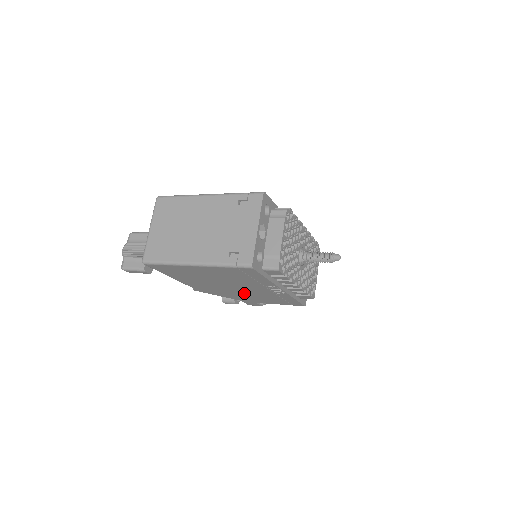
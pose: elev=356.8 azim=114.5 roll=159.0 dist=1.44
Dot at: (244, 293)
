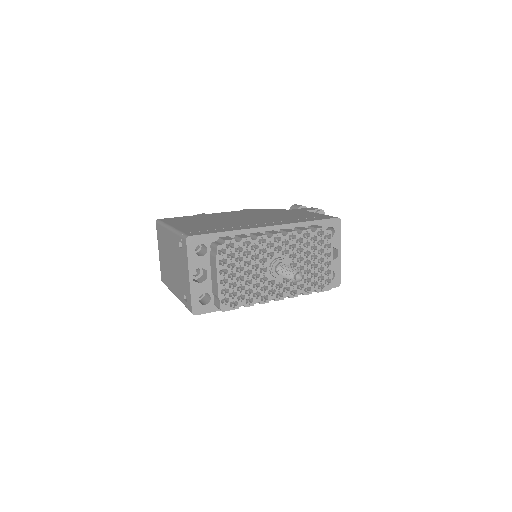
Dot at: occluded
